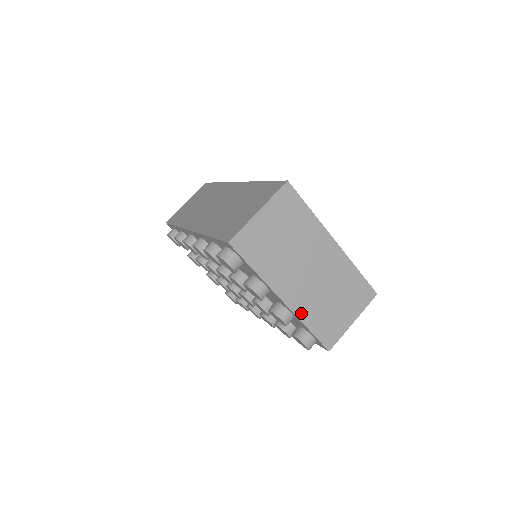
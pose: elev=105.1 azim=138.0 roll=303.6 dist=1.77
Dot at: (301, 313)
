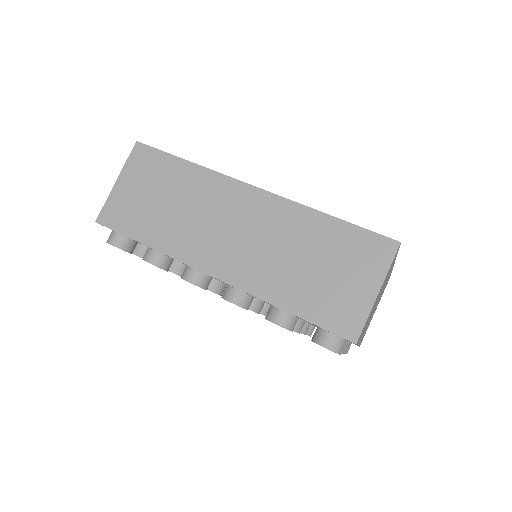
Dot at: occluded
